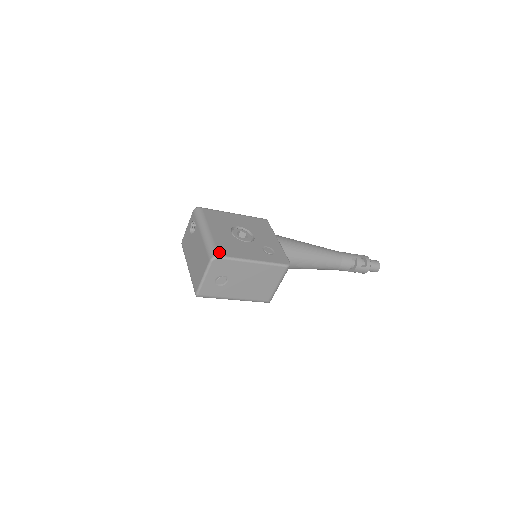
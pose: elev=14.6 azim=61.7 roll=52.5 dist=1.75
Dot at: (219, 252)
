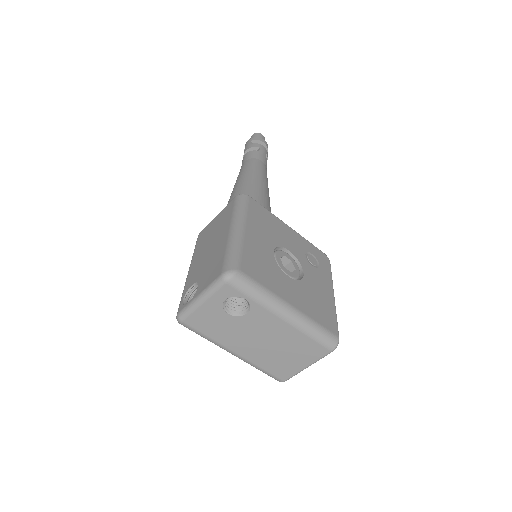
Dot at: (333, 332)
